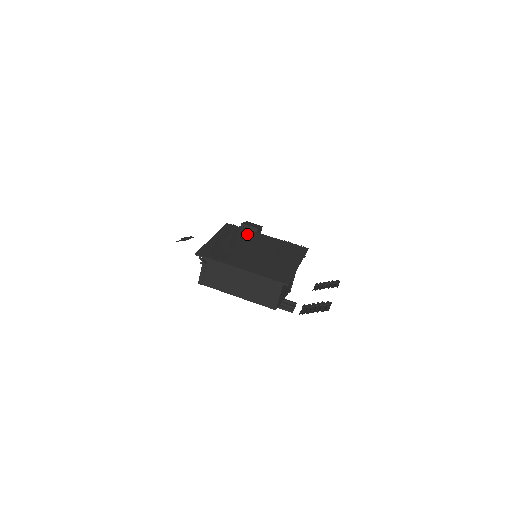
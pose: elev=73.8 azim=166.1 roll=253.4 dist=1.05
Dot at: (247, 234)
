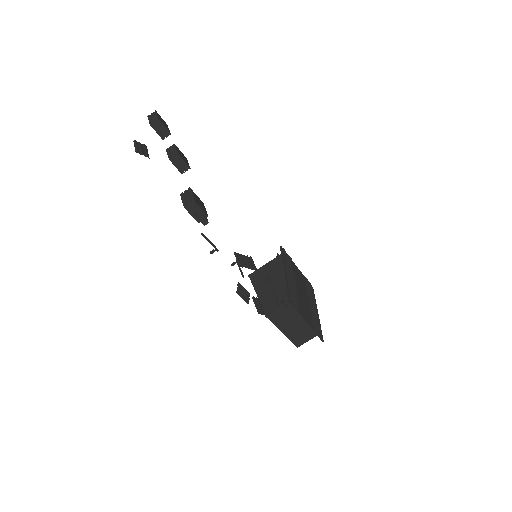
Dot at: (293, 266)
